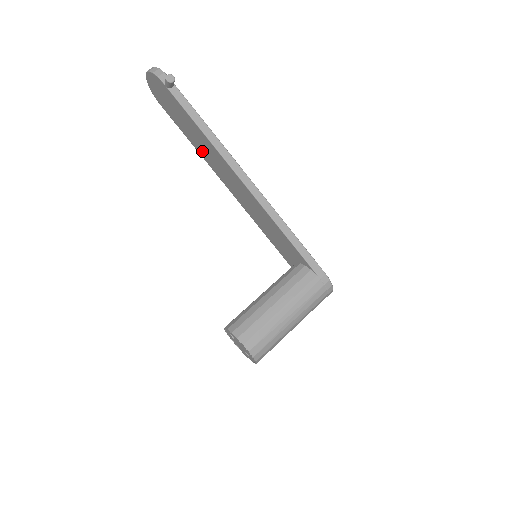
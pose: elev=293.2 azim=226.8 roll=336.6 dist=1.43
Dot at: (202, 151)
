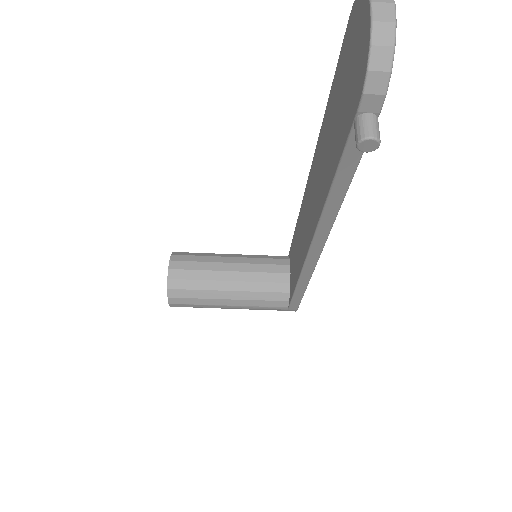
Dot at: (321, 146)
